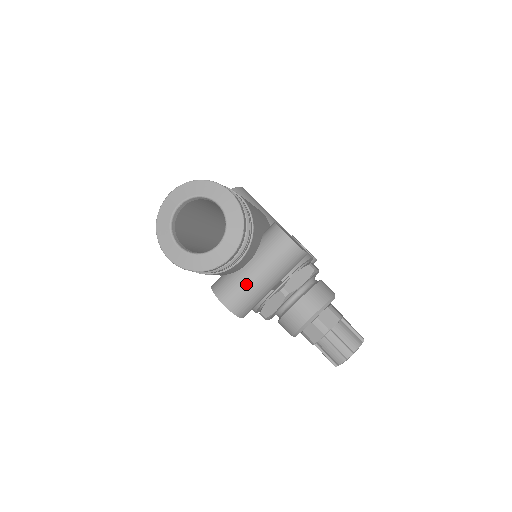
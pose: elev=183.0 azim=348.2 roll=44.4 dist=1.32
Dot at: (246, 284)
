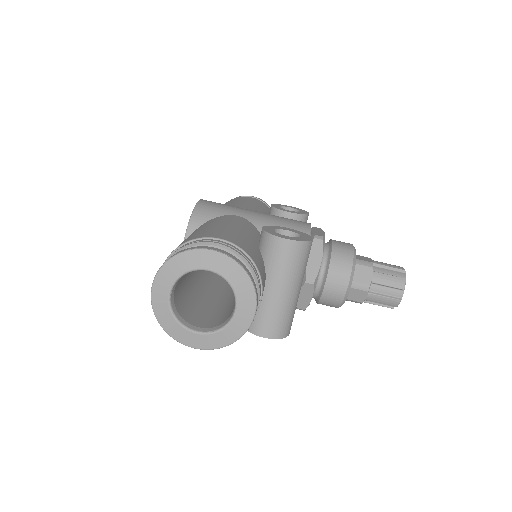
Dot at: (276, 307)
